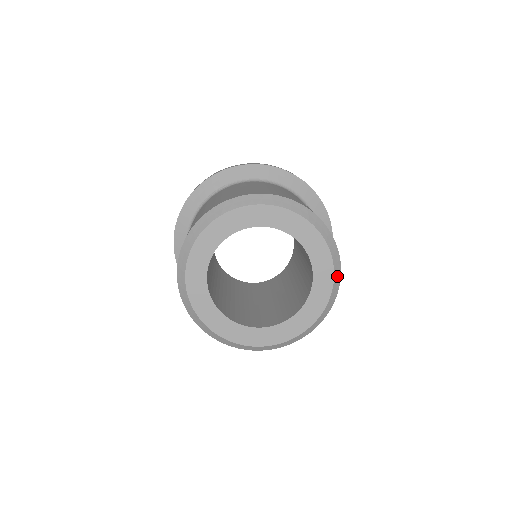
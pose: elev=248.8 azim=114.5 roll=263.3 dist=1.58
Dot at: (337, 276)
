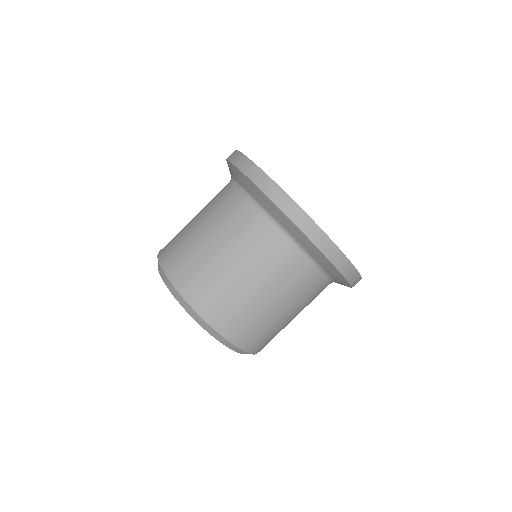
Dot at: occluded
